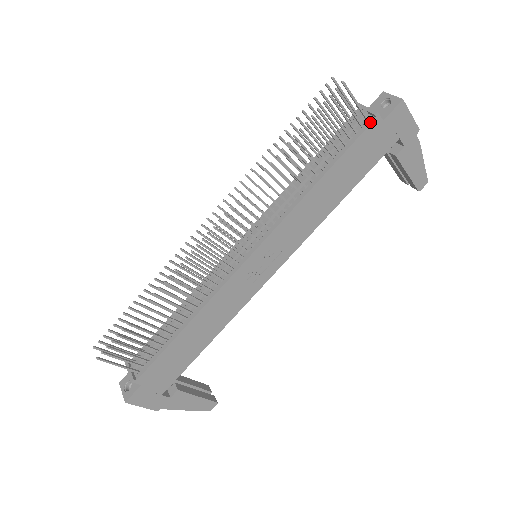
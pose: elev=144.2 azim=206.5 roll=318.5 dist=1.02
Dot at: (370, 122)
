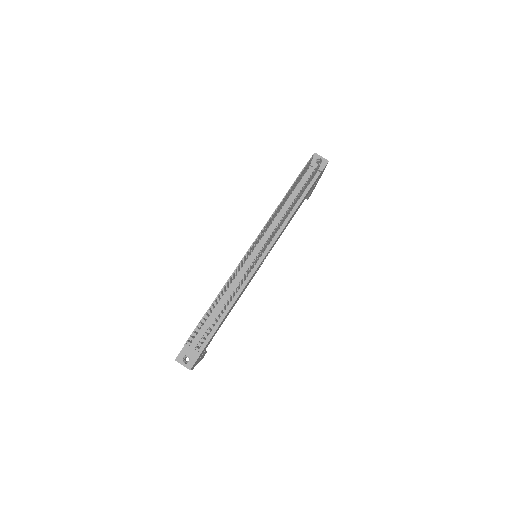
Dot at: (318, 175)
